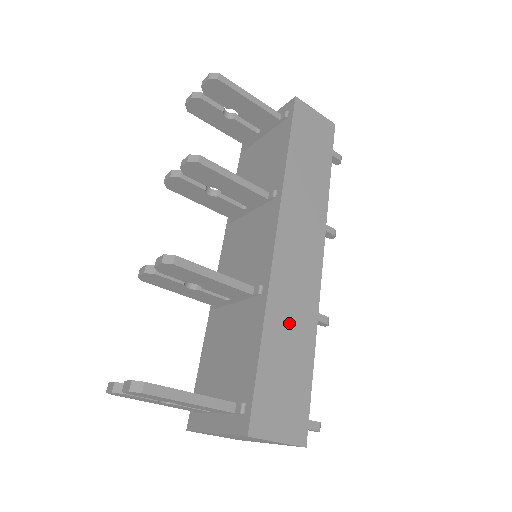
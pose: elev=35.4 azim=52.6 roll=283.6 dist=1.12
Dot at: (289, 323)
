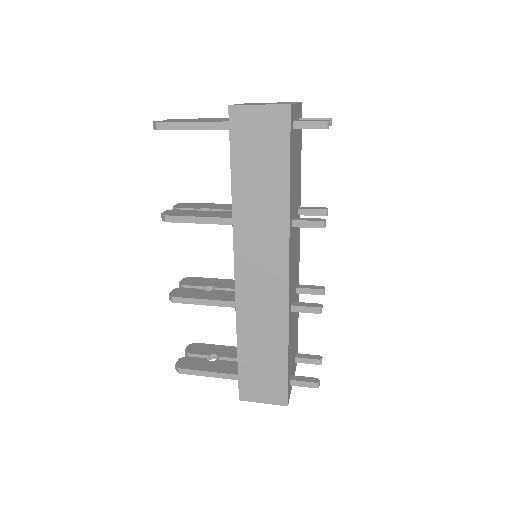
Dot at: (260, 332)
